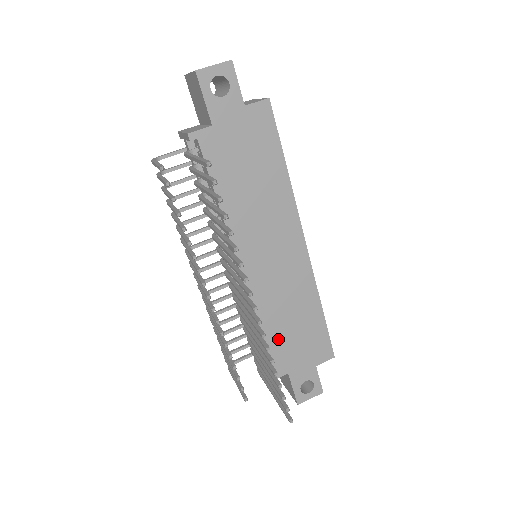
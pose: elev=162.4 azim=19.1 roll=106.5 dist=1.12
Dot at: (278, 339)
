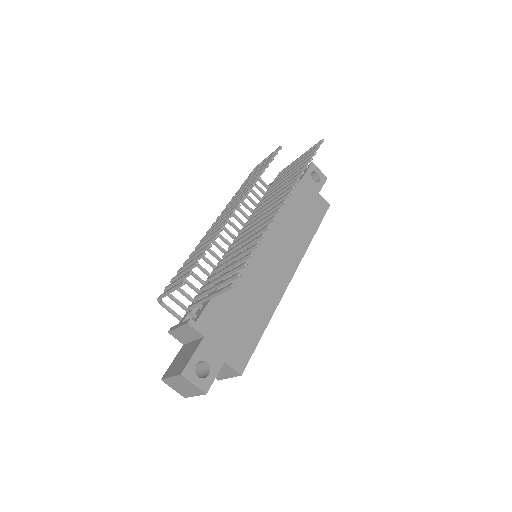
Dot at: (225, 303)
